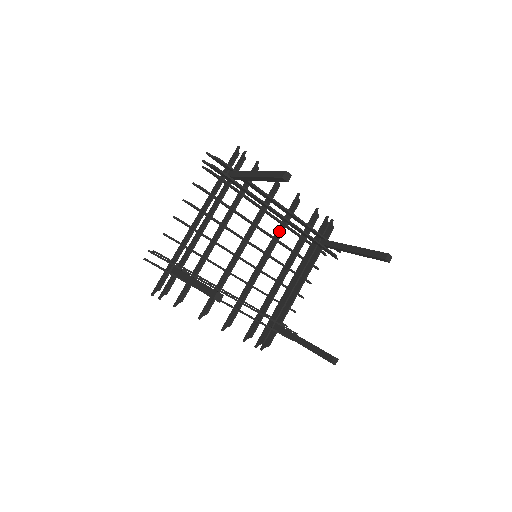
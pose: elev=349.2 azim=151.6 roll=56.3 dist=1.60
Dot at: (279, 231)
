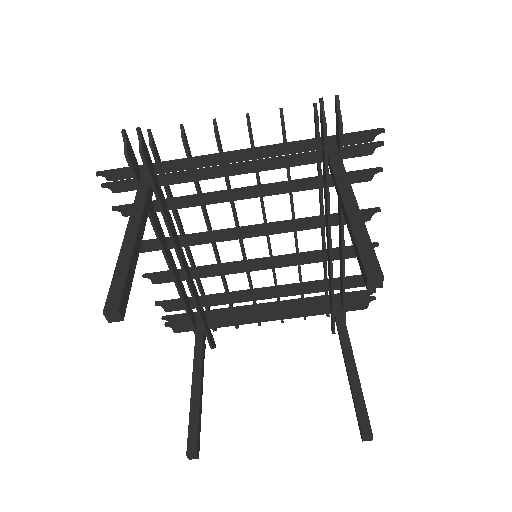
Dot at: (311, 256)
